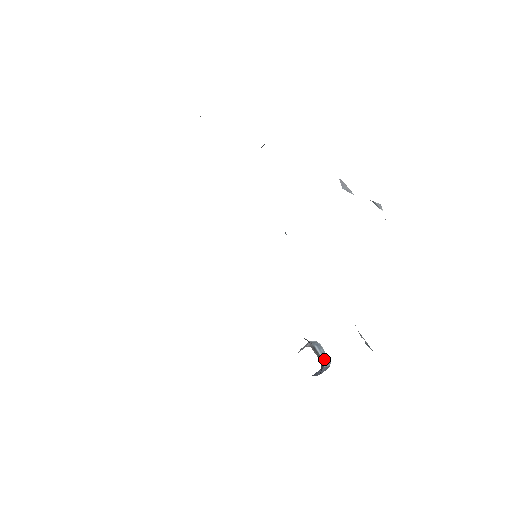
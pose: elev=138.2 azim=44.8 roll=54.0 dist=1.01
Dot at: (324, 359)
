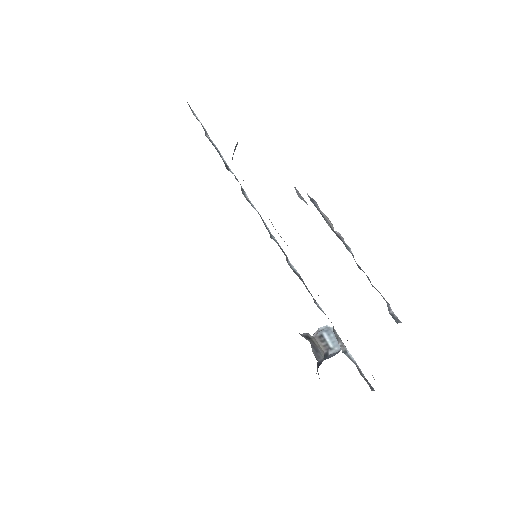
Dot at: (332, 345)
